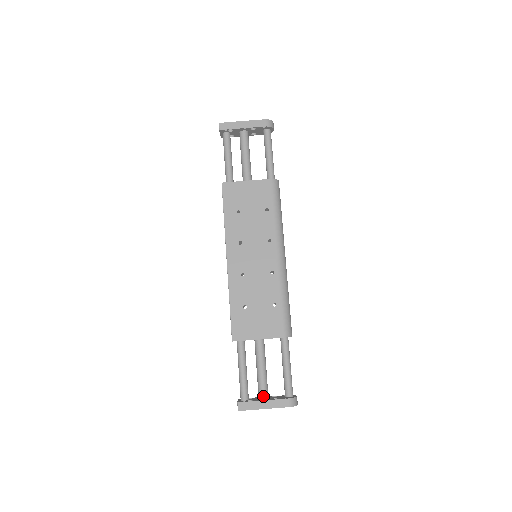
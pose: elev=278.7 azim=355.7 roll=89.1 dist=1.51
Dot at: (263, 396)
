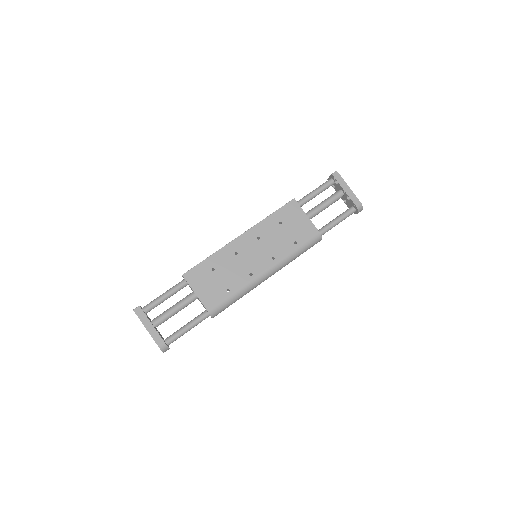
Dot at: (155, 322)
